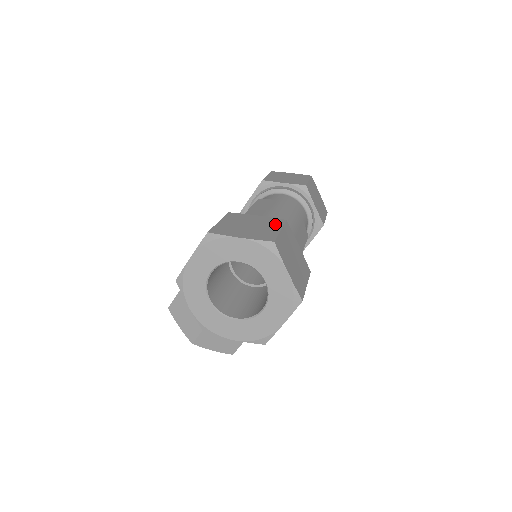
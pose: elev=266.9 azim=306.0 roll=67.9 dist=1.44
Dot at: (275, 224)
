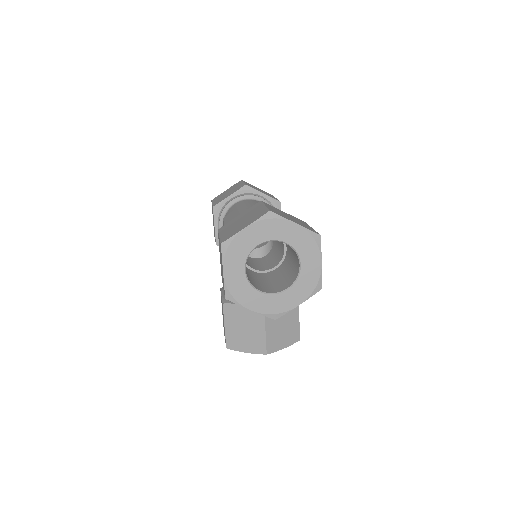
Dot at: (257, 207)
